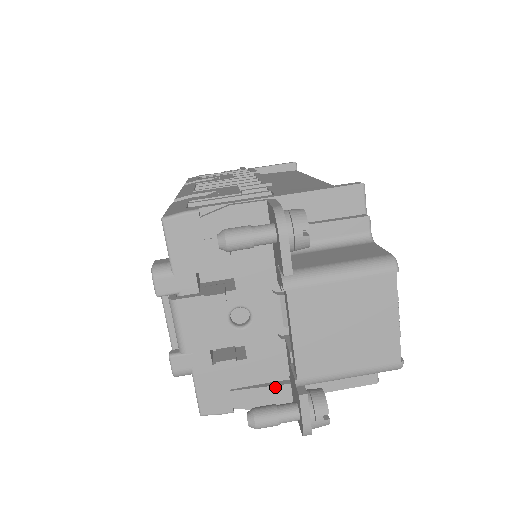
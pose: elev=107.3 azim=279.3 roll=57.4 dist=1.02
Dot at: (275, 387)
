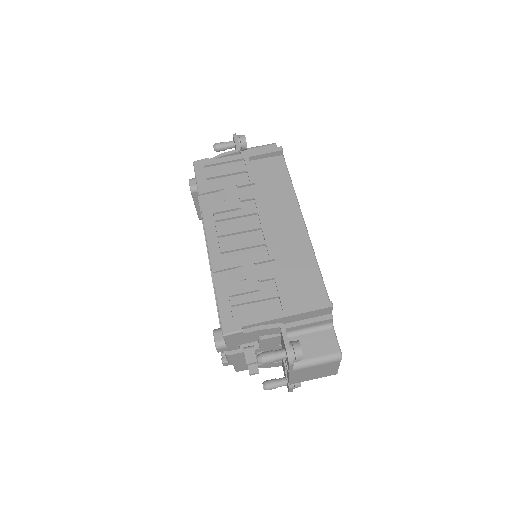
Dot at: (274, 363)
